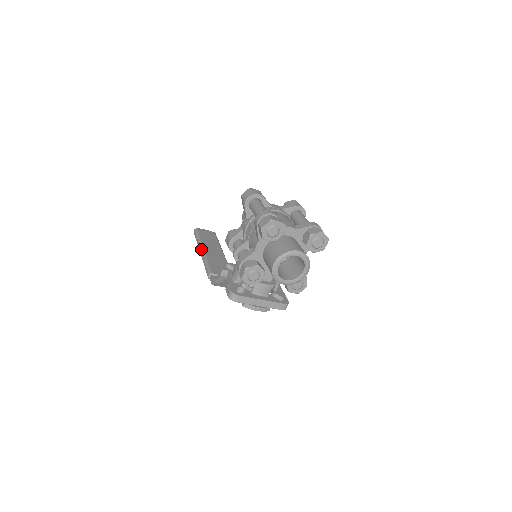
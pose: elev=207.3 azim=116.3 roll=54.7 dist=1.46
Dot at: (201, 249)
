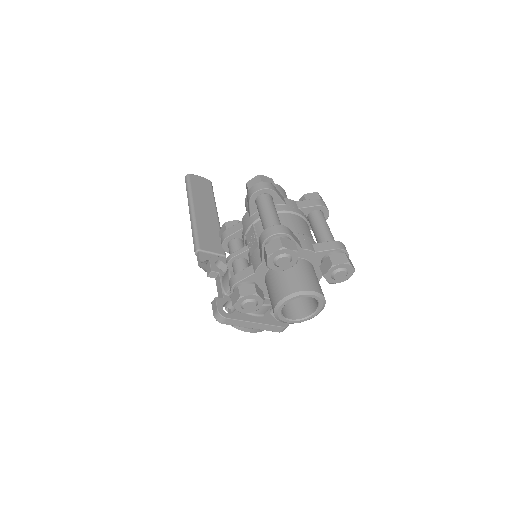
Dot at: (191, 208)
